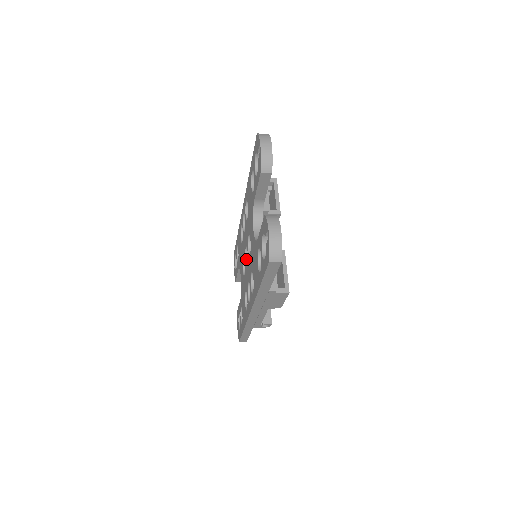
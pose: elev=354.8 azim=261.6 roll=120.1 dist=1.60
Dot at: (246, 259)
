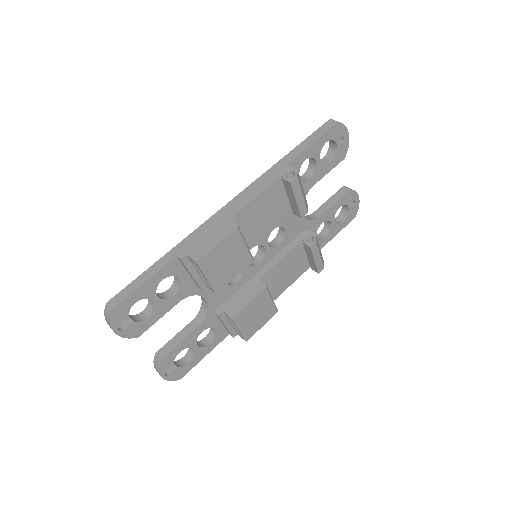
Dot at: occluded
